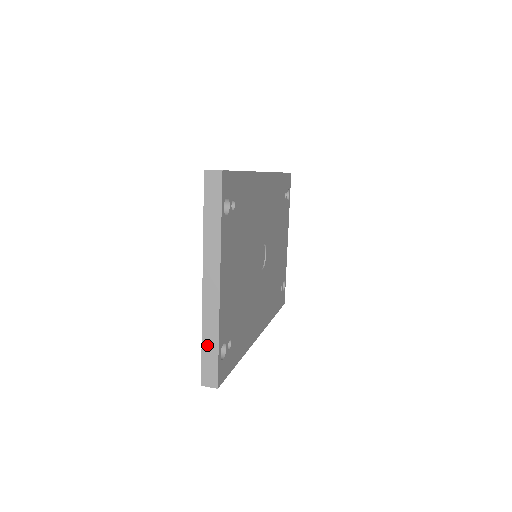
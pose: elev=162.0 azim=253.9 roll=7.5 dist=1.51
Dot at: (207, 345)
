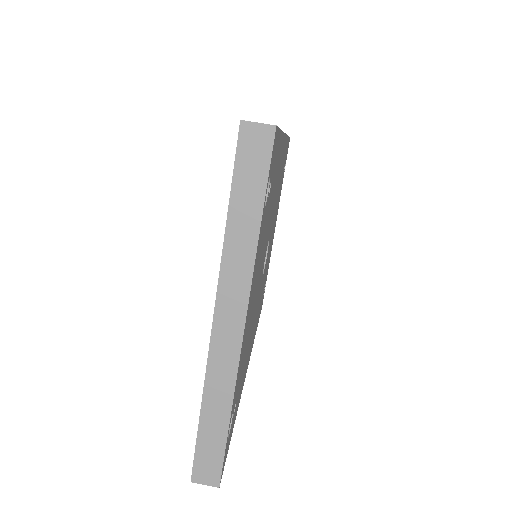
Dot at: (209, 421)
